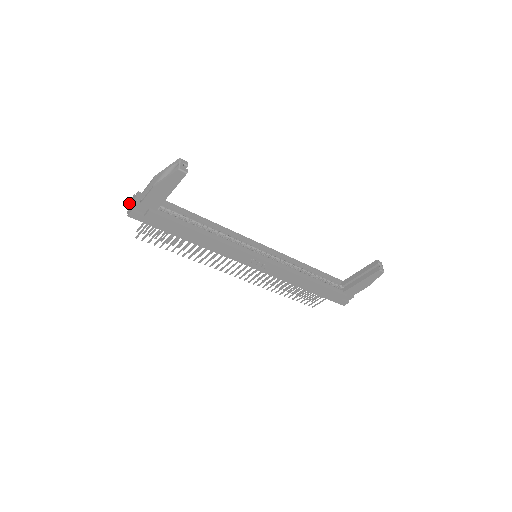
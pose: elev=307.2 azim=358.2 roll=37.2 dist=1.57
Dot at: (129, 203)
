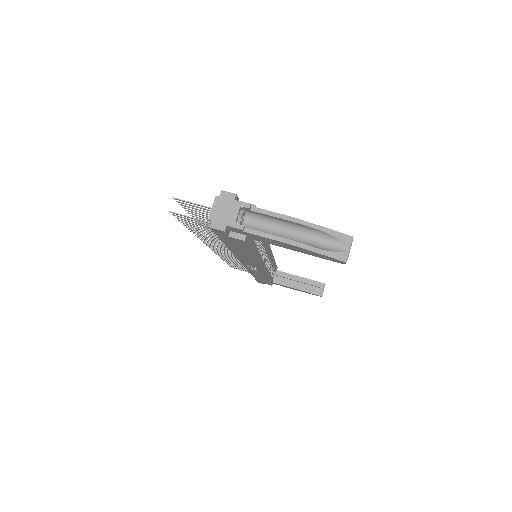
Dot at: (218, 197)
